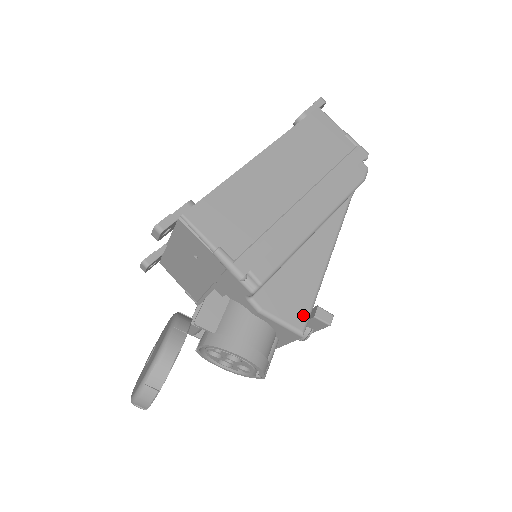
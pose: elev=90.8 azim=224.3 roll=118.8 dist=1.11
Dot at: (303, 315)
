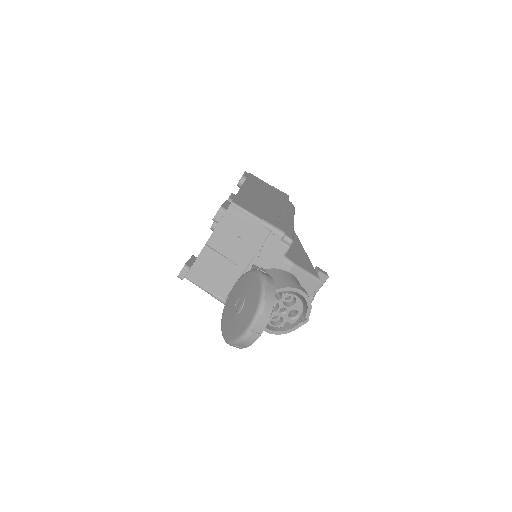
Dot at: (313, 270)
